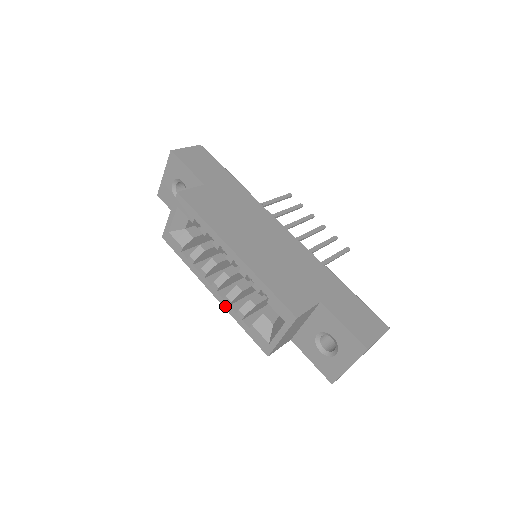
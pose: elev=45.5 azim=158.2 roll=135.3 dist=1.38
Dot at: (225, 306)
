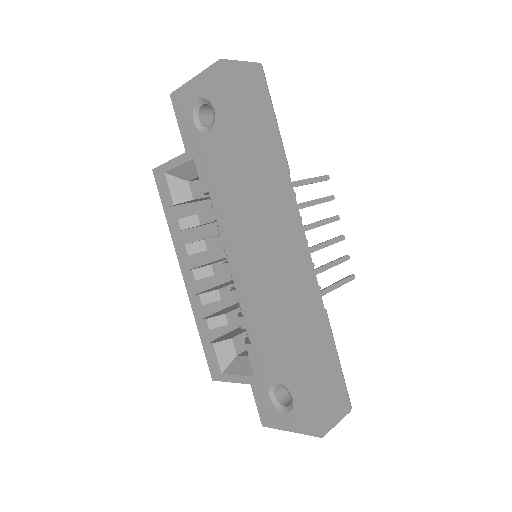
Dot at: (192, 301)
